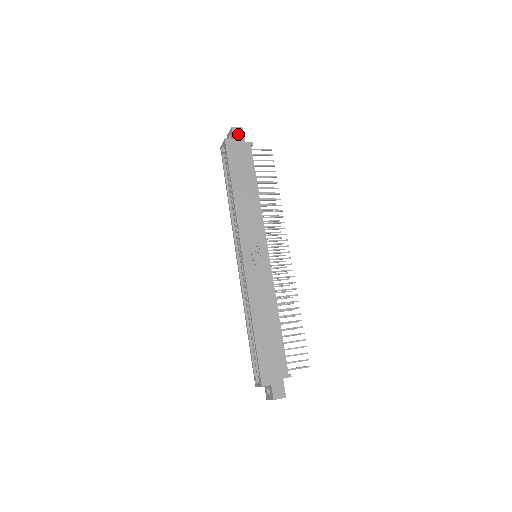
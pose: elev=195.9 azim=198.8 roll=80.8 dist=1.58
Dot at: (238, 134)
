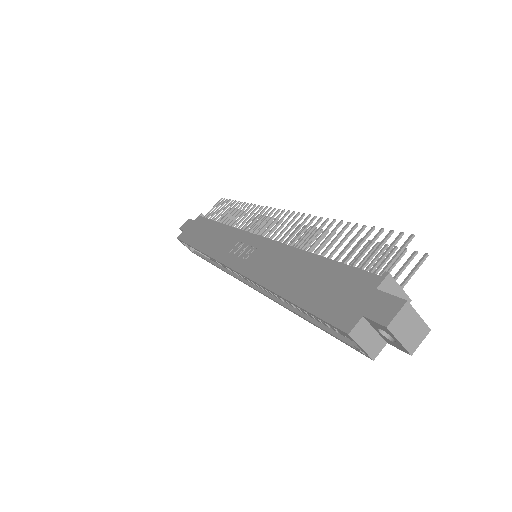
Dot at: (186, 225)
